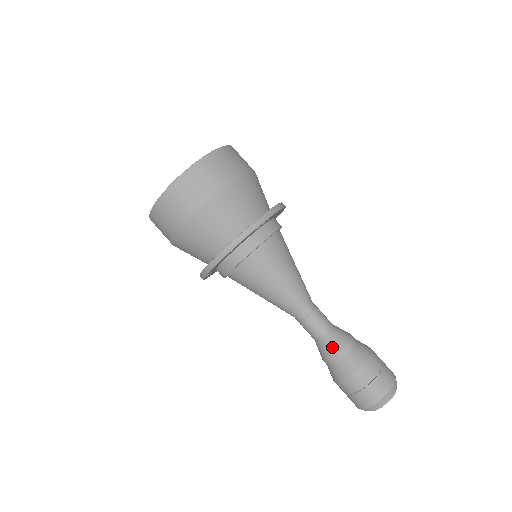
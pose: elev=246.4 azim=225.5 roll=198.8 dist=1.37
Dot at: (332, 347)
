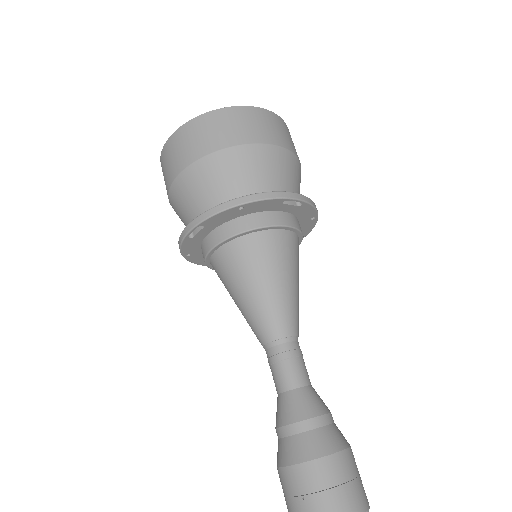
Dot at: (301, 408)
